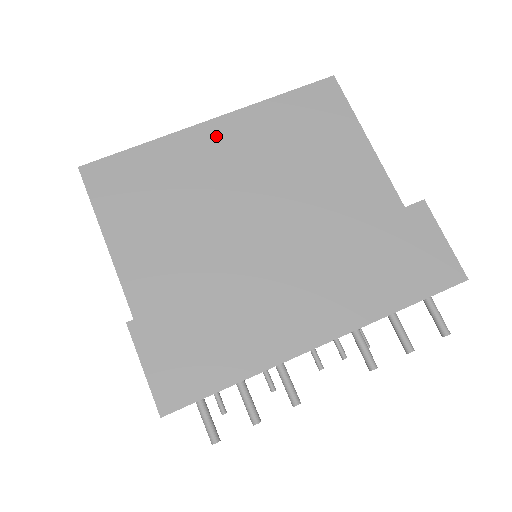
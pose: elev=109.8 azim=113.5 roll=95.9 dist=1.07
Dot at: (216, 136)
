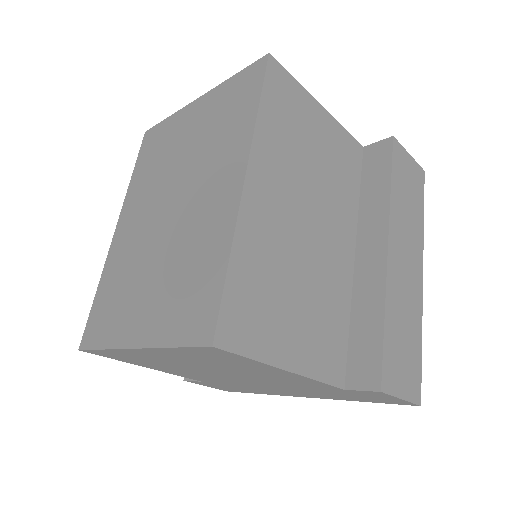
Dot at: (260, 192)
